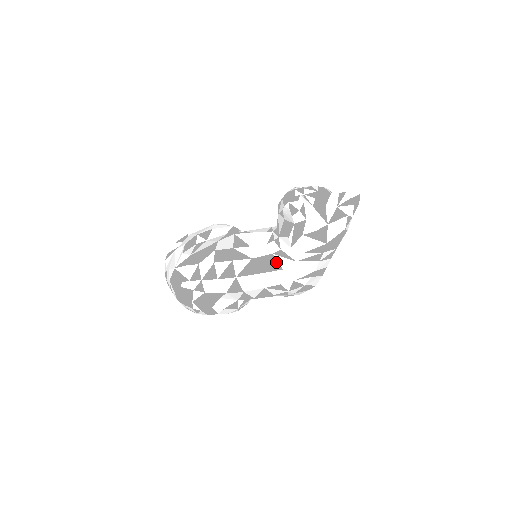
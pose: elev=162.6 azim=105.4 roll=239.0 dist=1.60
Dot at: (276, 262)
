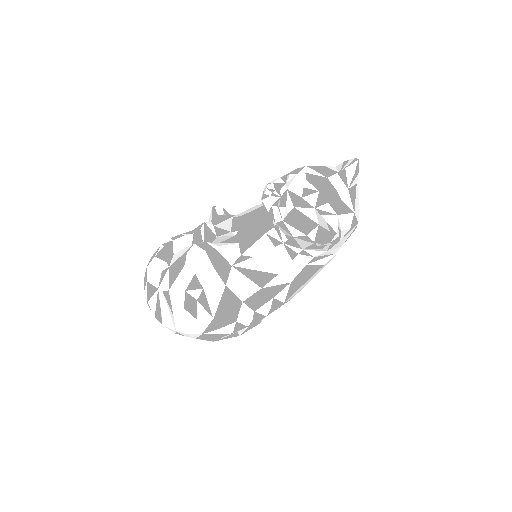
Dot at: (314, 267)
